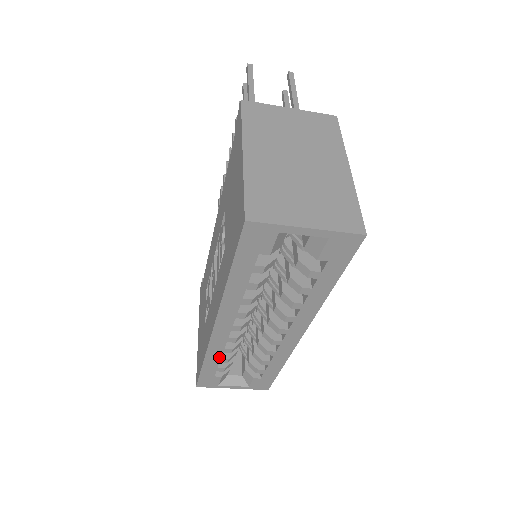
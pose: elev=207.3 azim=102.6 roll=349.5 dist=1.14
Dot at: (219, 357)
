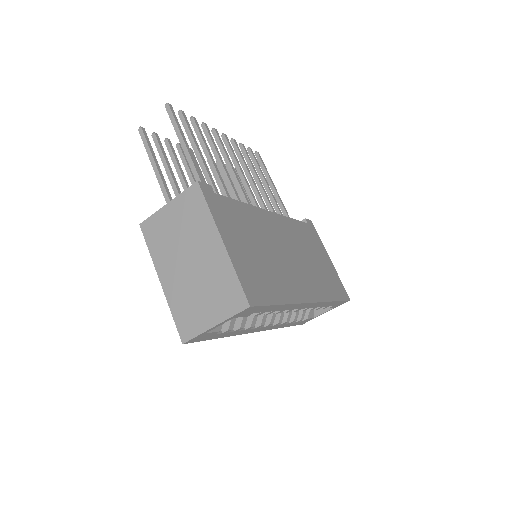
Dot at: (287, 324)
